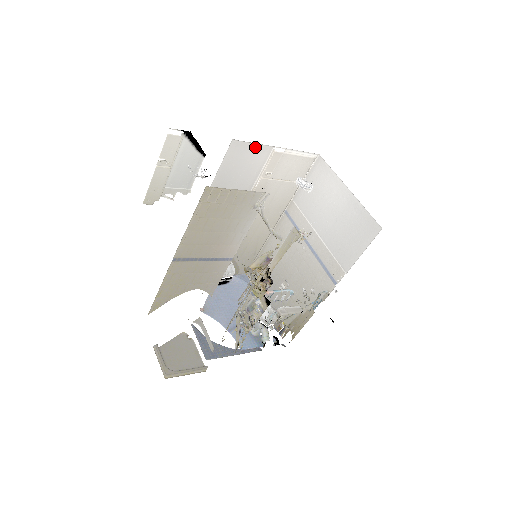
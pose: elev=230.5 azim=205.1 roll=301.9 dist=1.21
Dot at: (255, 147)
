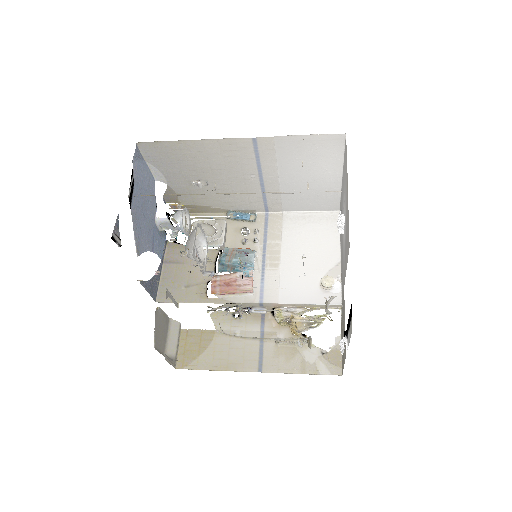
Dot at: occluded
